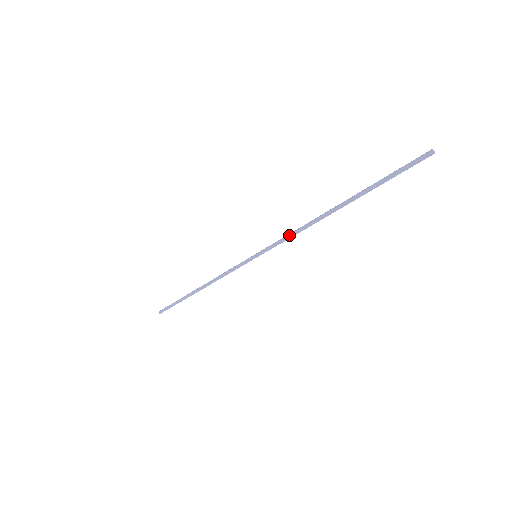
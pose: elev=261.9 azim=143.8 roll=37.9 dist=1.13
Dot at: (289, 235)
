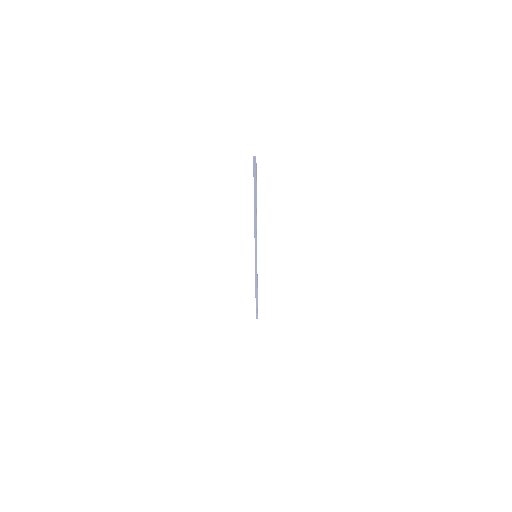
Dot at: (255, 236)
